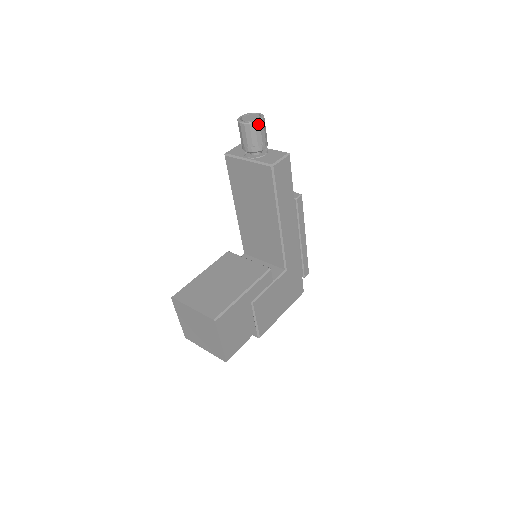
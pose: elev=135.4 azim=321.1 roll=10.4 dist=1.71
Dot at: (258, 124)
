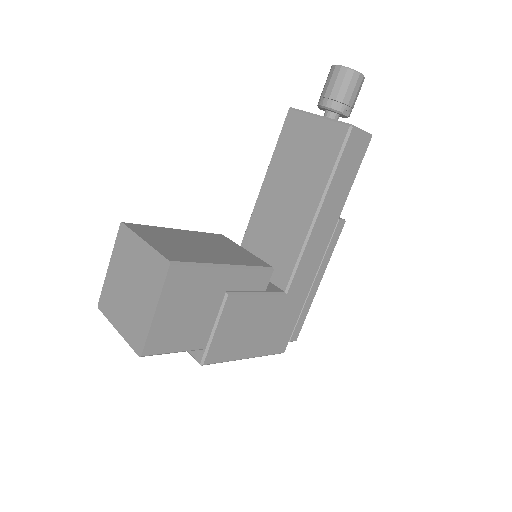
Dot at: (357, 76)
